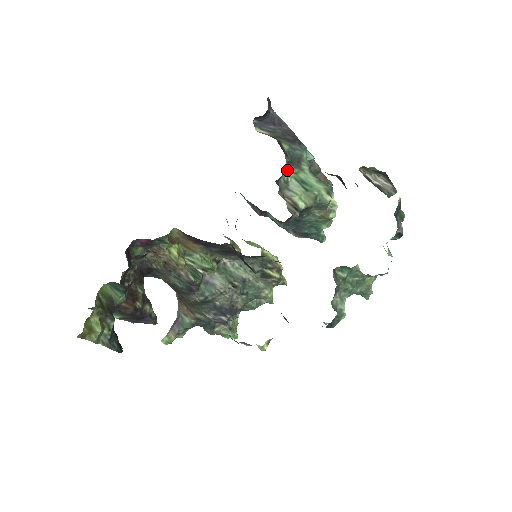
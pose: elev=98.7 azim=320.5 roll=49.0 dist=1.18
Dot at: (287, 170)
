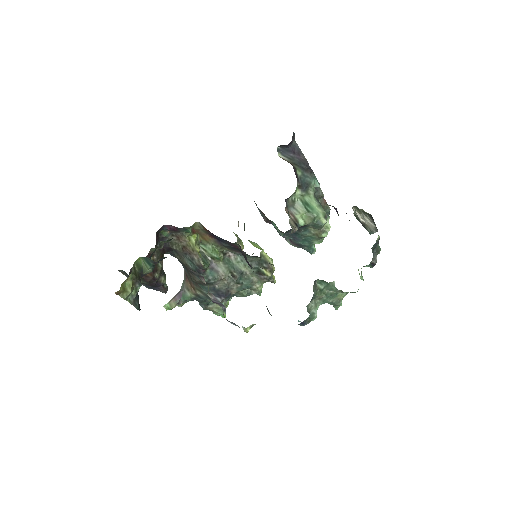
Dot at: (296, 192)
